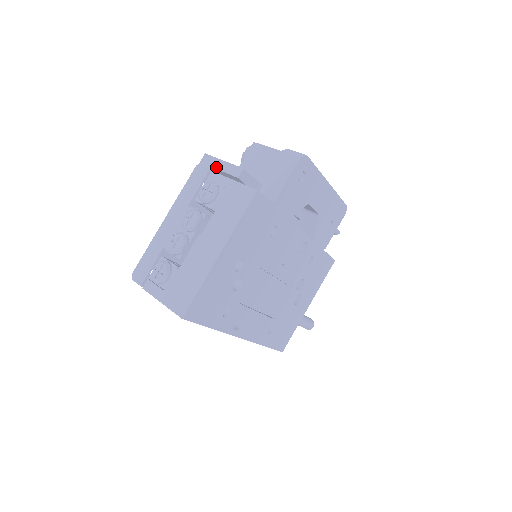
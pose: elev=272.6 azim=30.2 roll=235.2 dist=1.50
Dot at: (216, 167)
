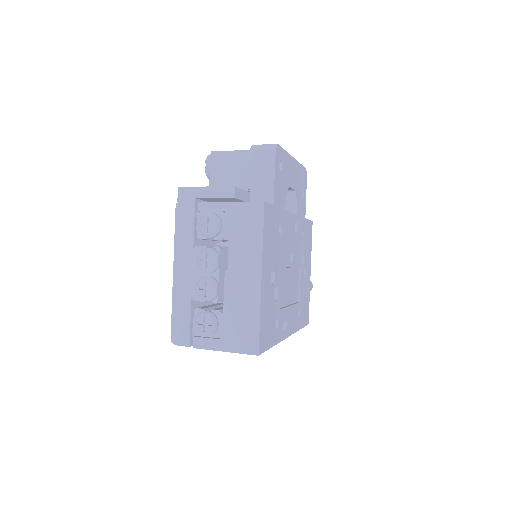
Dot at: (201, 196)
